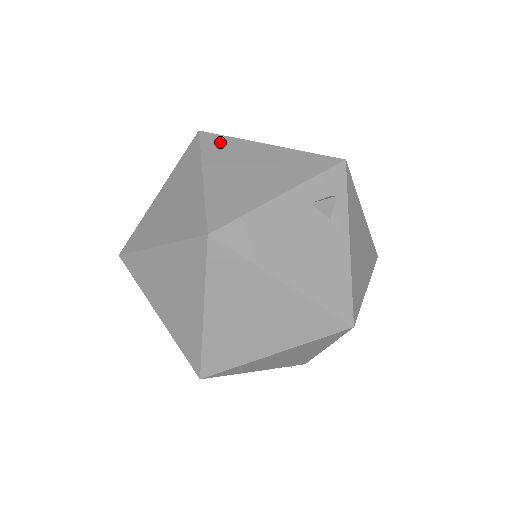
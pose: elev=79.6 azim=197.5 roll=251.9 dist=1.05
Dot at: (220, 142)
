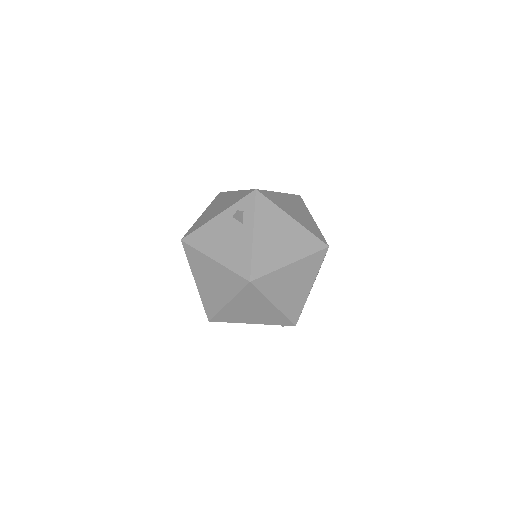
Dot at: (221, 196)
